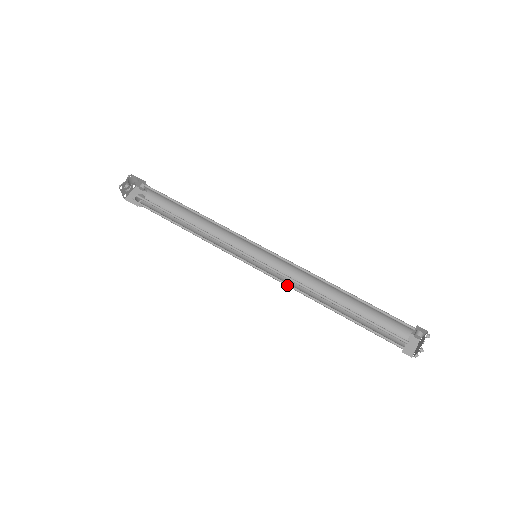
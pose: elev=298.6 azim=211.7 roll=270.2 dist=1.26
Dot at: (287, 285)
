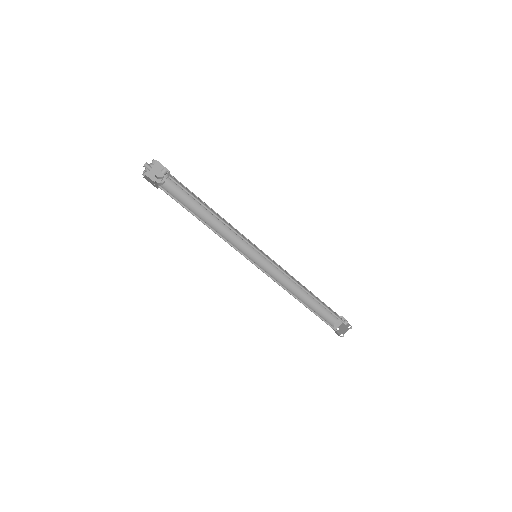
Dot at: (273, 276)
